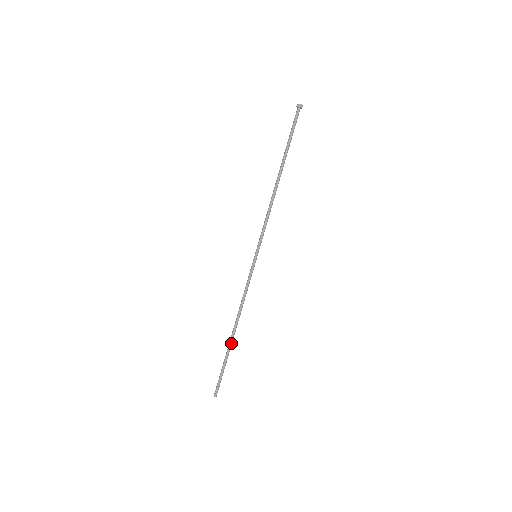
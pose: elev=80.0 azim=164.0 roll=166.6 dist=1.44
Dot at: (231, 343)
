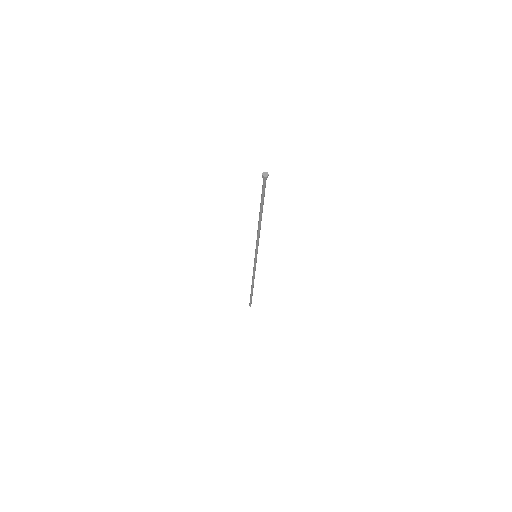
Dot at: (252, 290)
